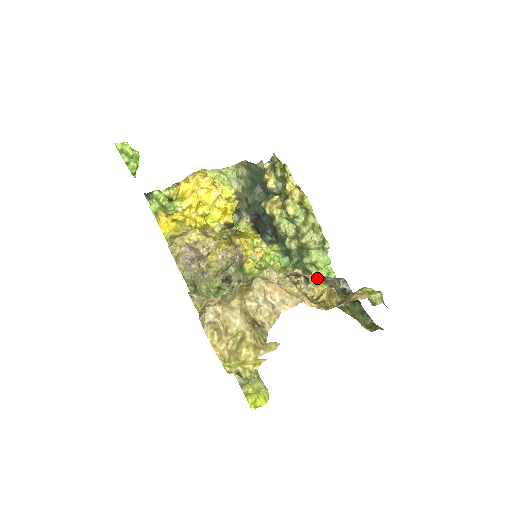
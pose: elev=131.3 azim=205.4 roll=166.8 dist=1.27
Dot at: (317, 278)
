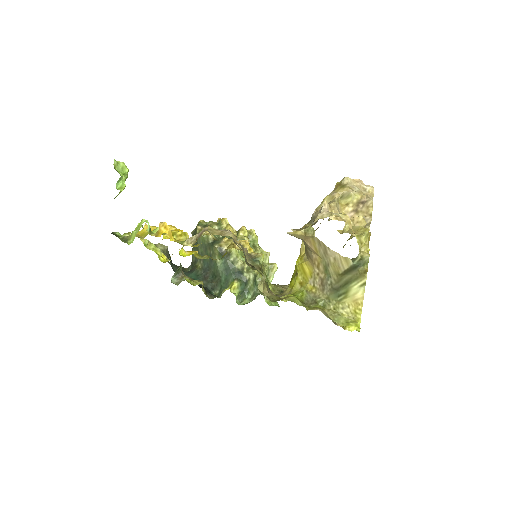
Dot at: occluded
